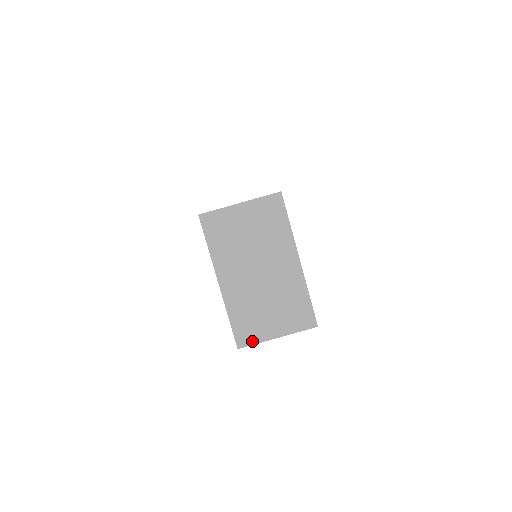
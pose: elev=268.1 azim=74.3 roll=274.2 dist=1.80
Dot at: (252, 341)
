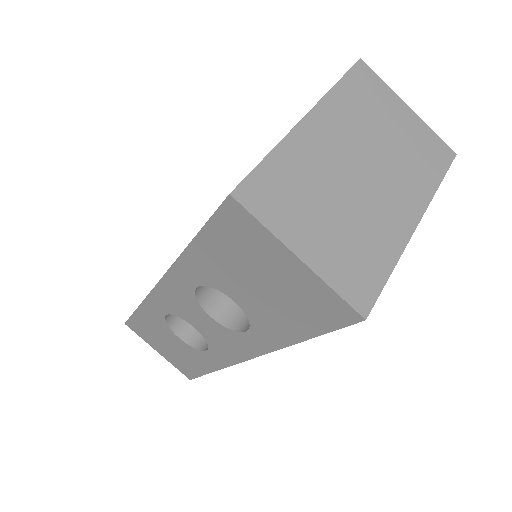
Dot at: (261, 213)
